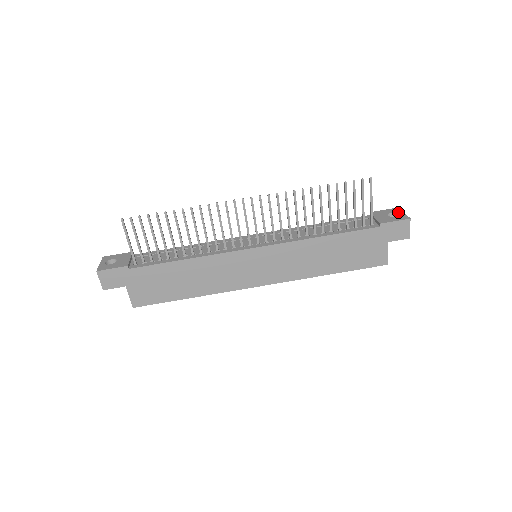
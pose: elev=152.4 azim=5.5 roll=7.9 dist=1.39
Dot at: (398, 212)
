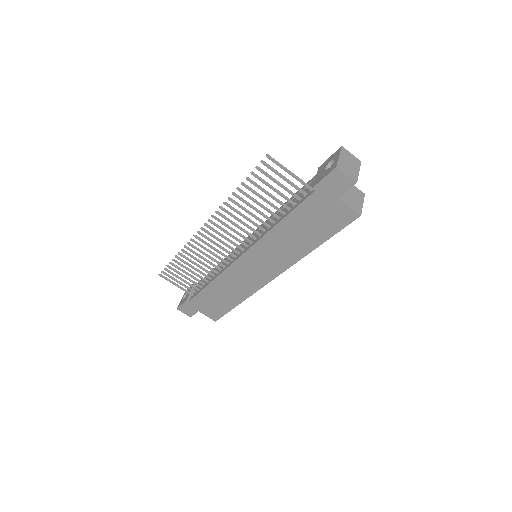
Dot at: (335, 158)
